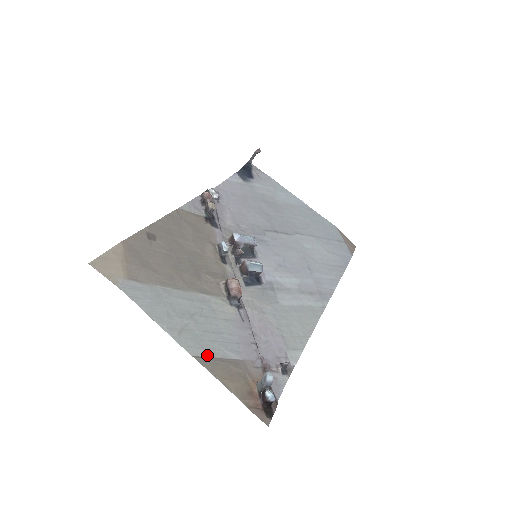
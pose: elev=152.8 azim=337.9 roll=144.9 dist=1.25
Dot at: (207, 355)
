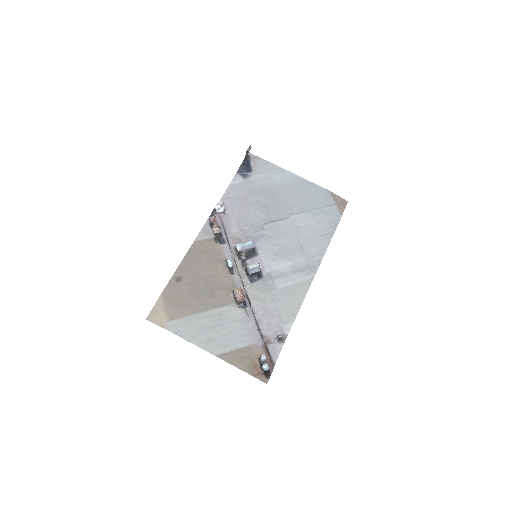
Dot at: (225, 352)
